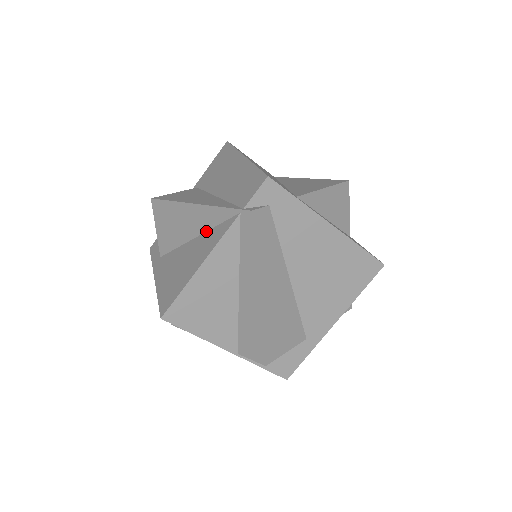
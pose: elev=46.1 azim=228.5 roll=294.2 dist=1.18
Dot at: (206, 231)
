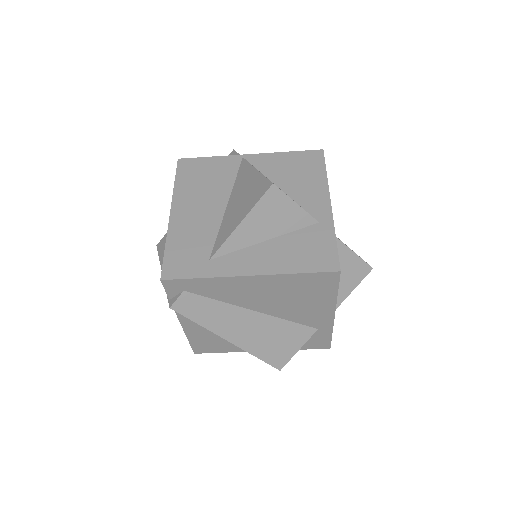
Dot at: occluded
